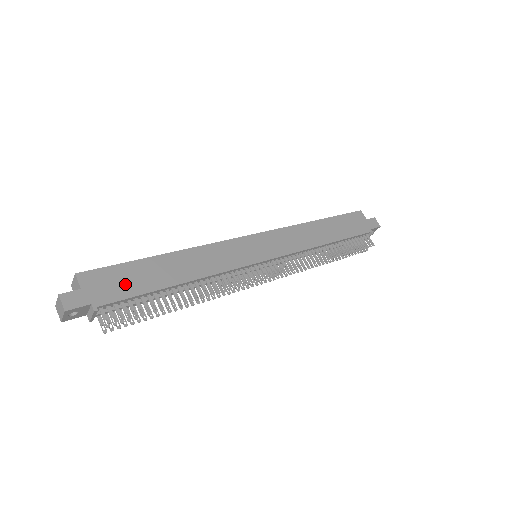
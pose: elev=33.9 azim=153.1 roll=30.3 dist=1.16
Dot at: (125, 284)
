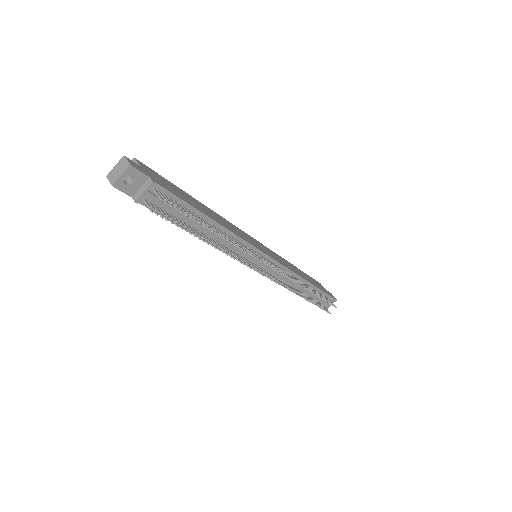
Dot at: (172, 189)
